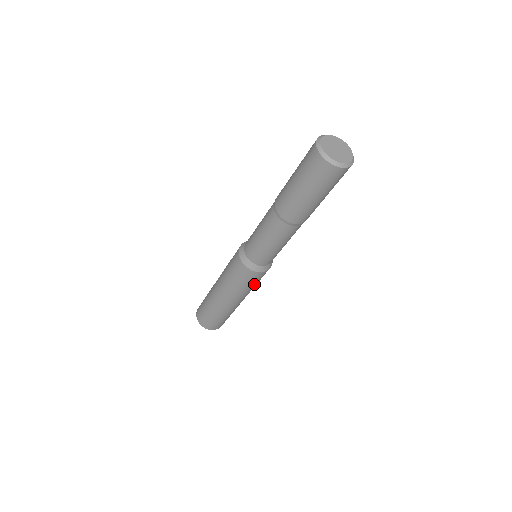
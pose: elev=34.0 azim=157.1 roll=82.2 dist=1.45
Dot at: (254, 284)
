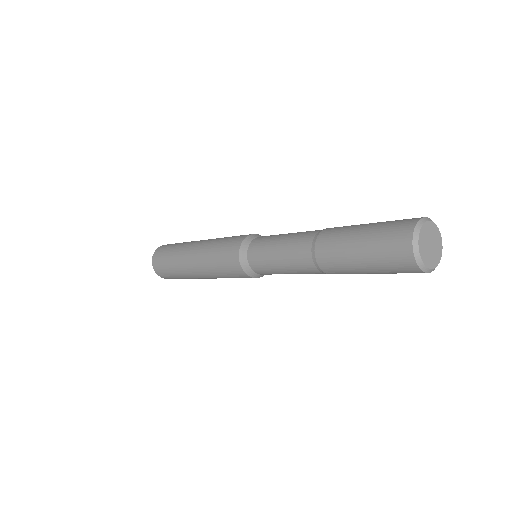
Dot at: (233, 277)
